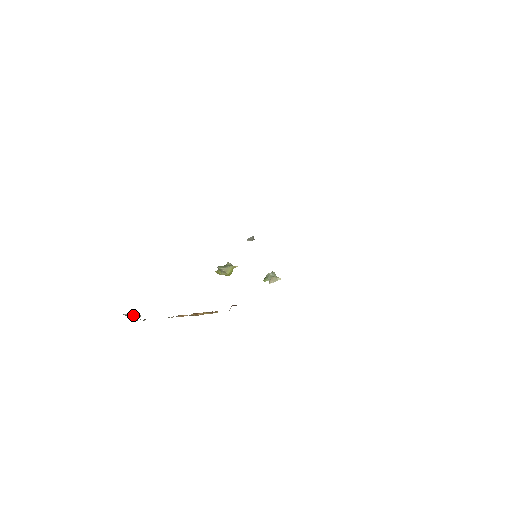
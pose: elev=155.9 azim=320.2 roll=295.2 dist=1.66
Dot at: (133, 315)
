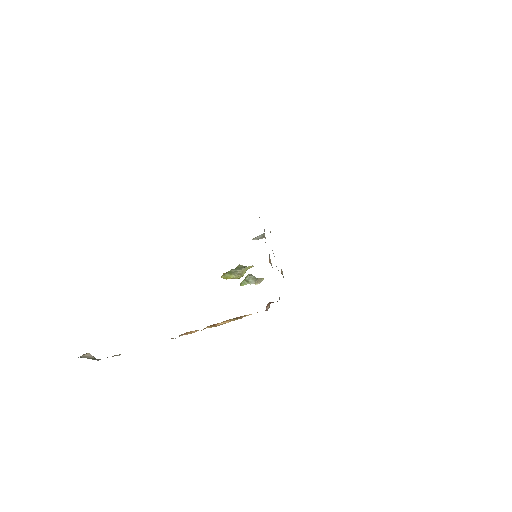
Dot at: (91, 355)
